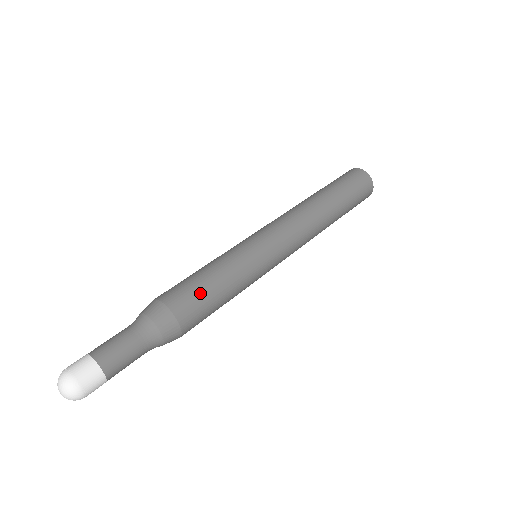
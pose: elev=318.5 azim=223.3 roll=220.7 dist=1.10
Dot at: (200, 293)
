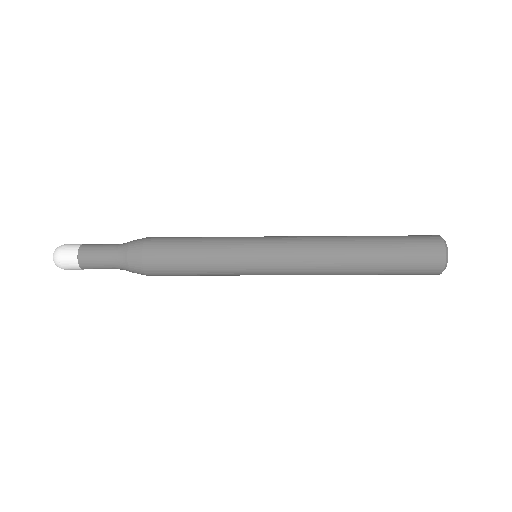
Dot at: occluded
